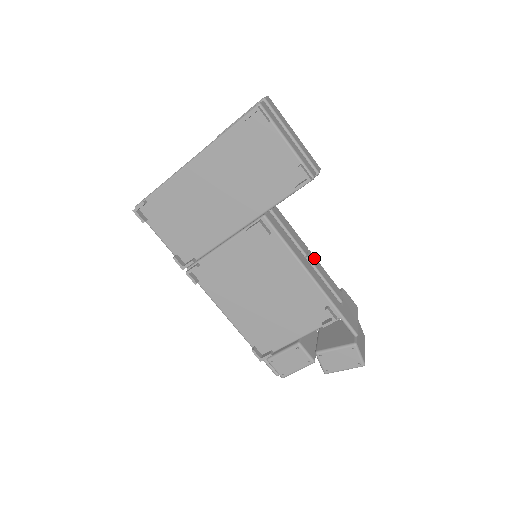
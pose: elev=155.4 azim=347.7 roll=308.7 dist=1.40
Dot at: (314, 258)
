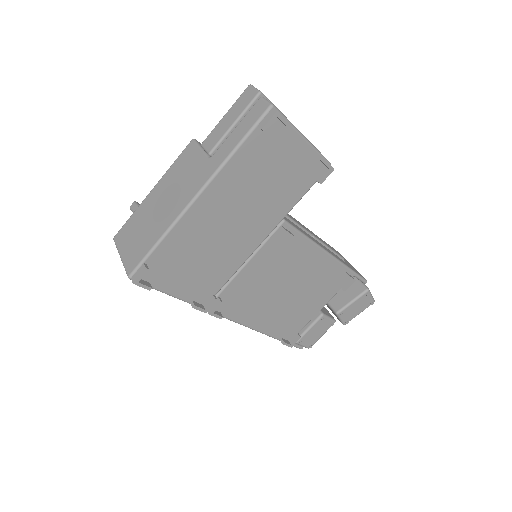
Dot at: (312, 232)
